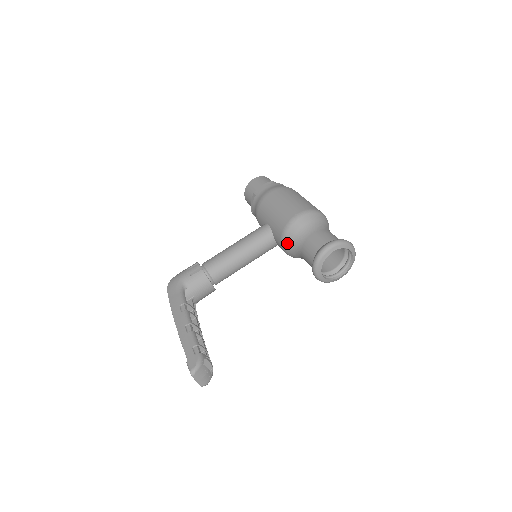
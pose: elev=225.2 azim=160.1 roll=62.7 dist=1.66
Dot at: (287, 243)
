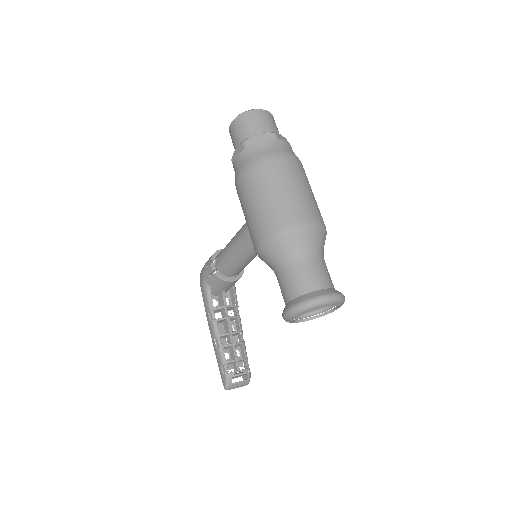
Dot at: occluded
